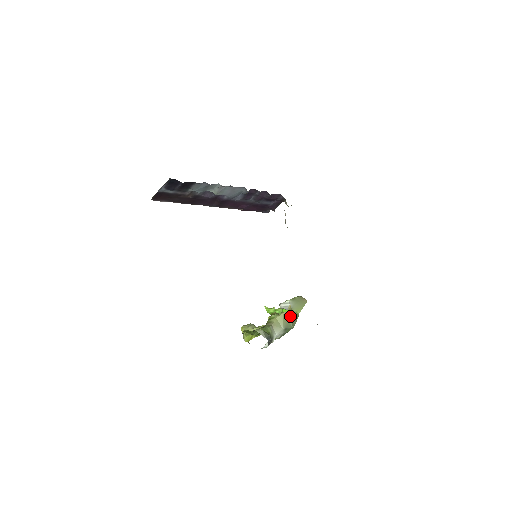
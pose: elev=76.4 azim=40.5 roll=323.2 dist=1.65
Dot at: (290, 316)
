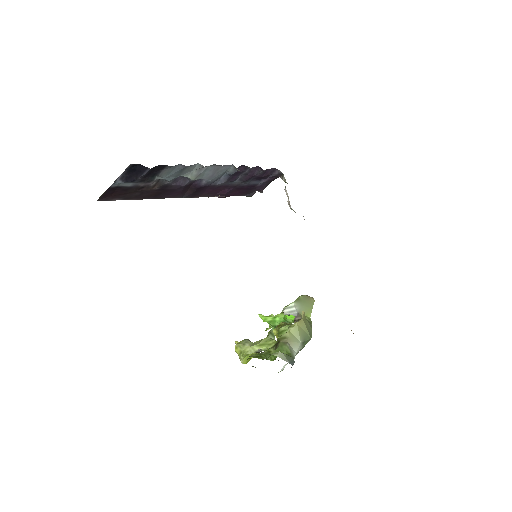
Dot at: (305, 324)
